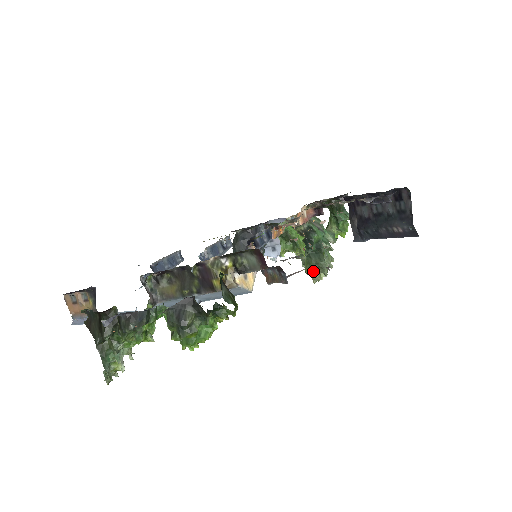
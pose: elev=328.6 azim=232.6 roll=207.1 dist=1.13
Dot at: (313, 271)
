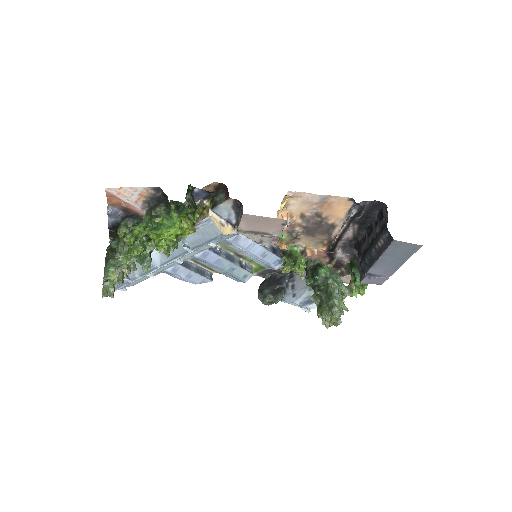
Dot at: (322, 310)
